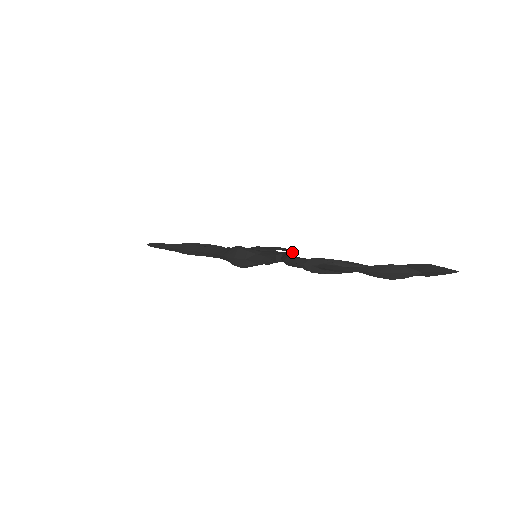
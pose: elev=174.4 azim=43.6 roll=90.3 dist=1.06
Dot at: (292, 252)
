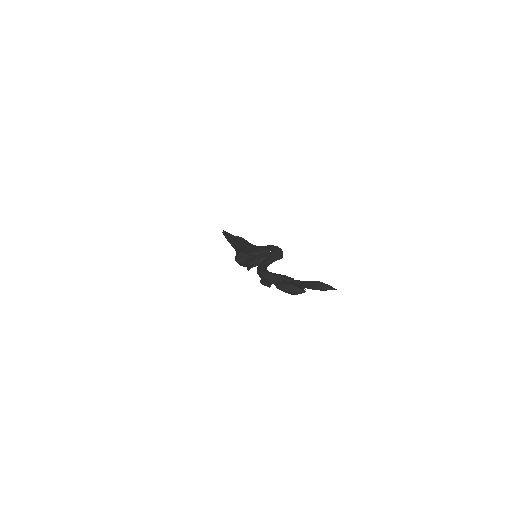
Dot at: (276, 254)
